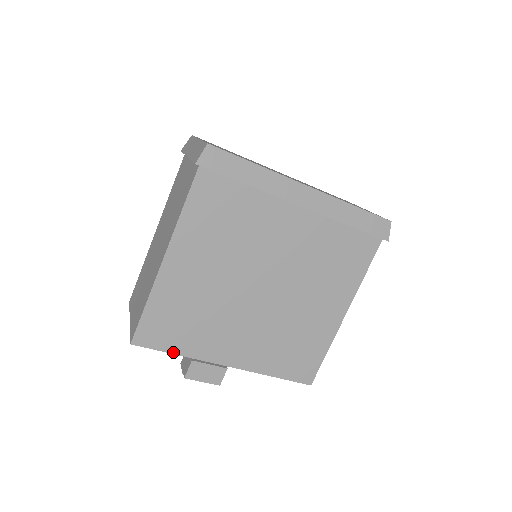
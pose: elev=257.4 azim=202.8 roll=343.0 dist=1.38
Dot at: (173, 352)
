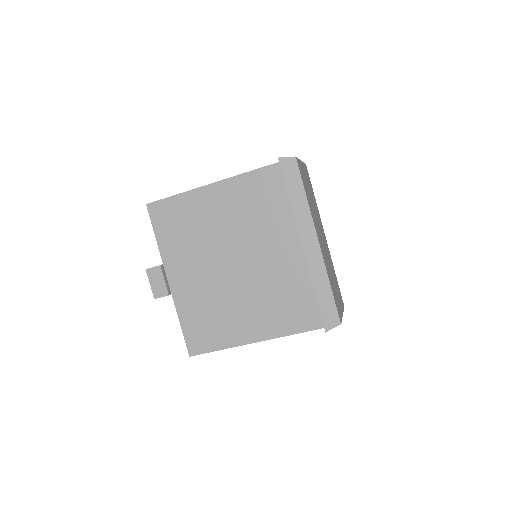
Dot at: (156, 235)
